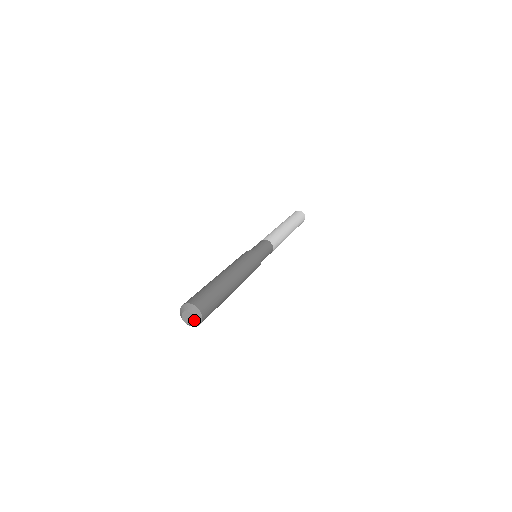
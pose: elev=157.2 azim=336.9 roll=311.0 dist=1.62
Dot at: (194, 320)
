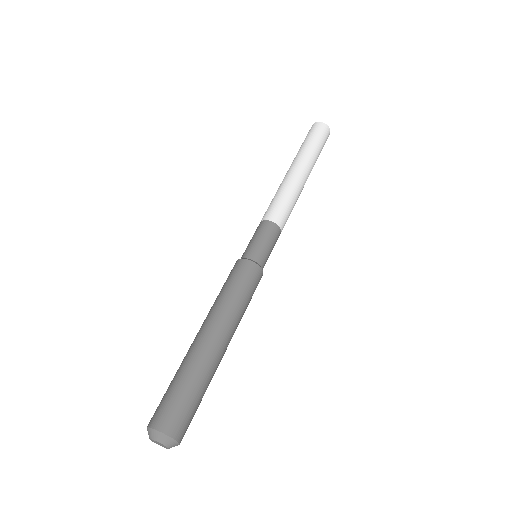
Dot at: occluded
